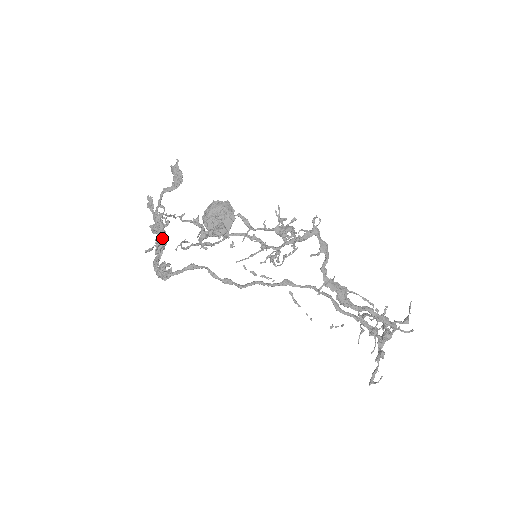
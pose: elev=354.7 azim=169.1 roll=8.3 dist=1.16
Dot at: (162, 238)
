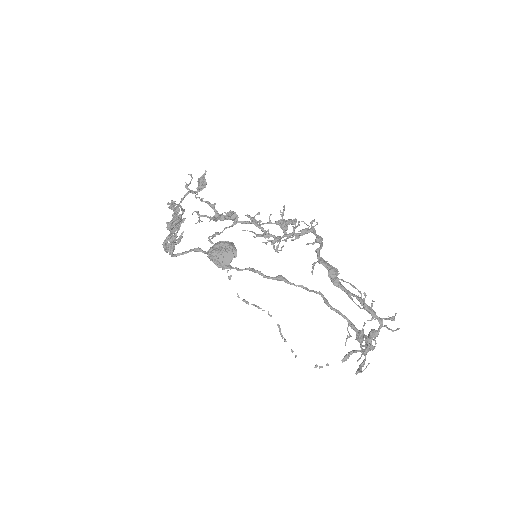
Dot at: (181, 208)
